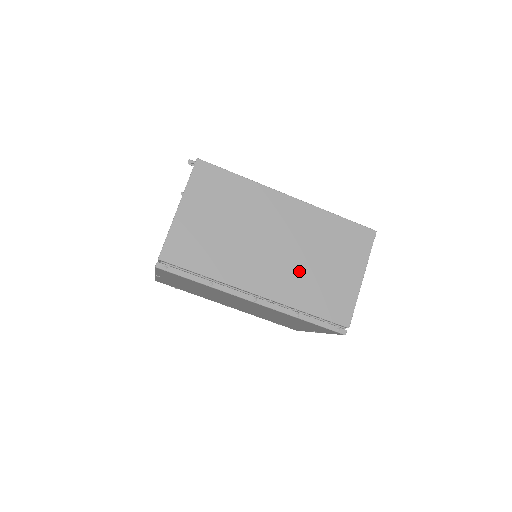
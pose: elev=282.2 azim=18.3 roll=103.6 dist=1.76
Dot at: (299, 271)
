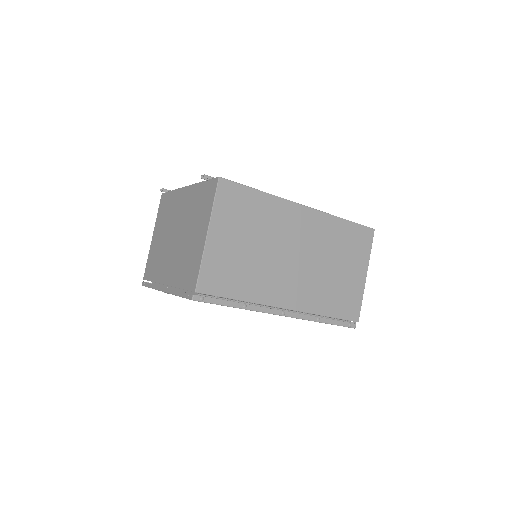
Dot at: (318, 279)
